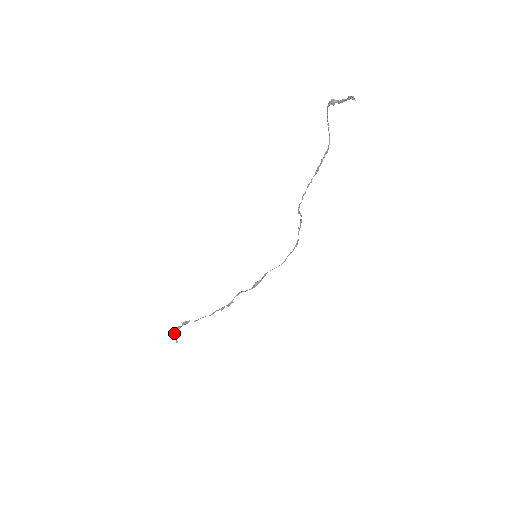
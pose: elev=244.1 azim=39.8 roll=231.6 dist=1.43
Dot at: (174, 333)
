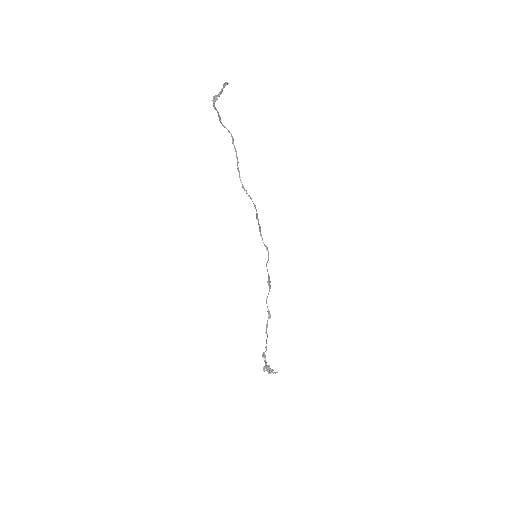
Dot at: (269, 367)
